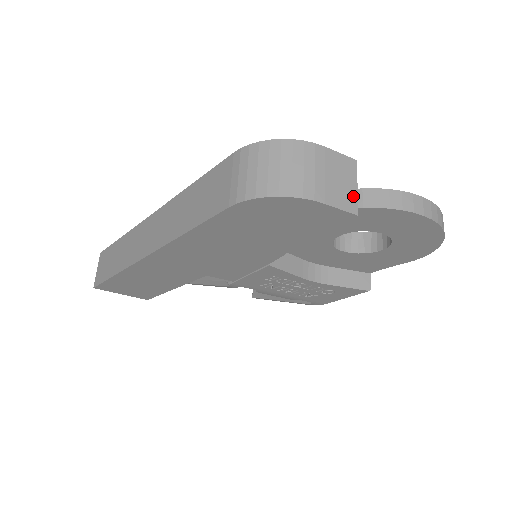
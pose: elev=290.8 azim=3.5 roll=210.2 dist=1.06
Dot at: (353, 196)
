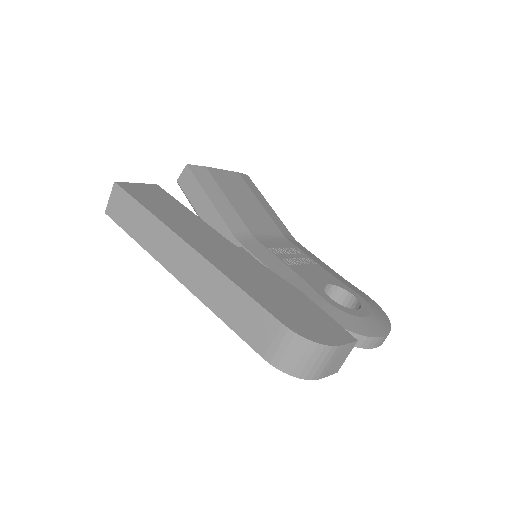
Dot at: (341, 364)
